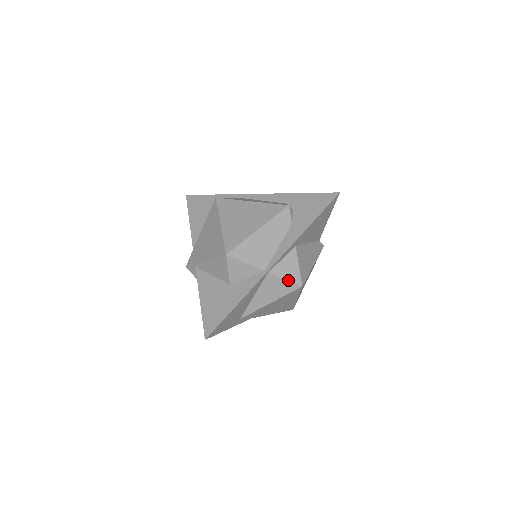
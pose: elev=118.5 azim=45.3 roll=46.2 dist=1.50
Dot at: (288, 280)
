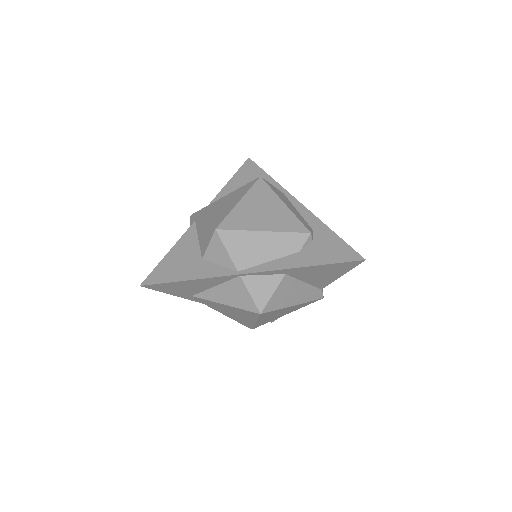
Dot at: (252, 297)
